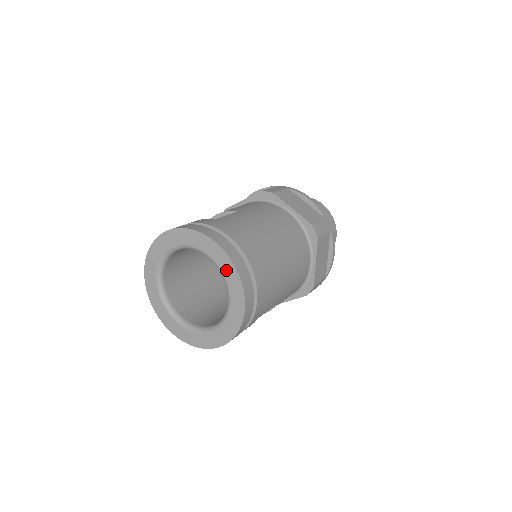
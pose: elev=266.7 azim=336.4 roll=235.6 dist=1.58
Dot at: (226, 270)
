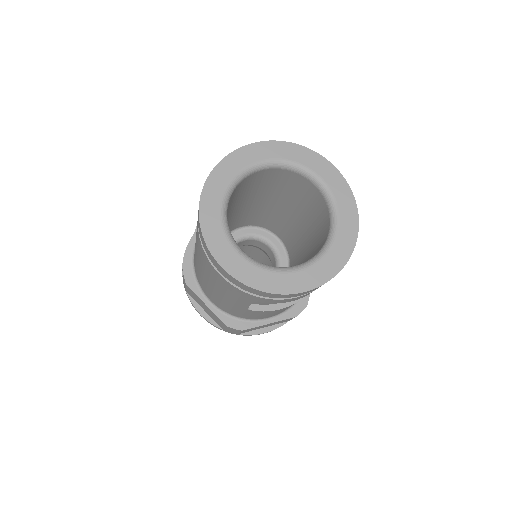
Dot at: (340, 194)
